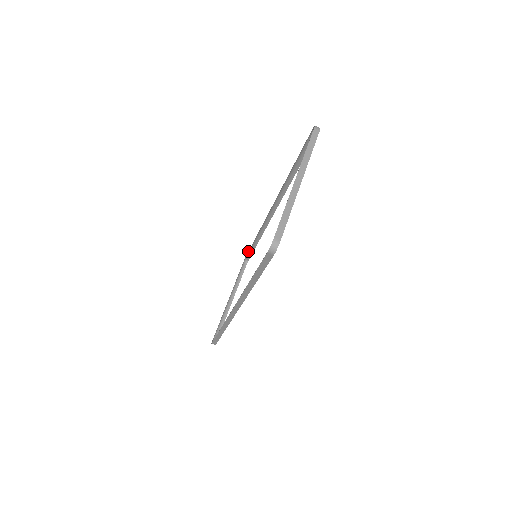
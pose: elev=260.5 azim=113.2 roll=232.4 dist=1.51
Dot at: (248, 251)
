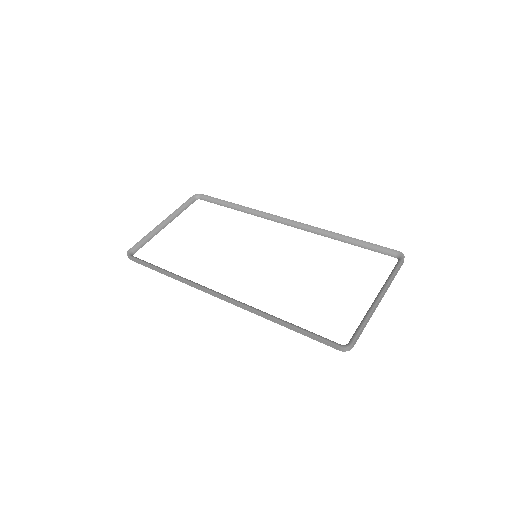
Dot at: (210, 196)
